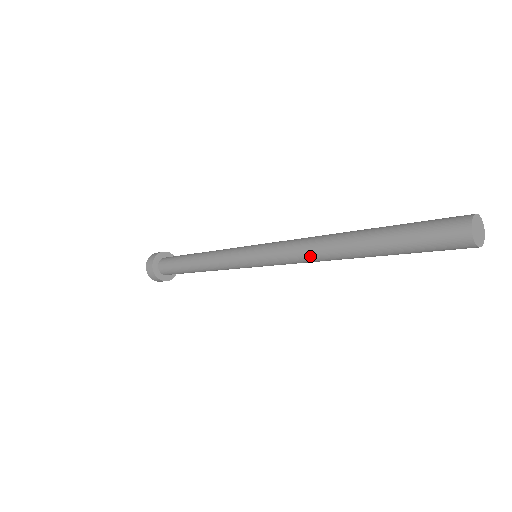
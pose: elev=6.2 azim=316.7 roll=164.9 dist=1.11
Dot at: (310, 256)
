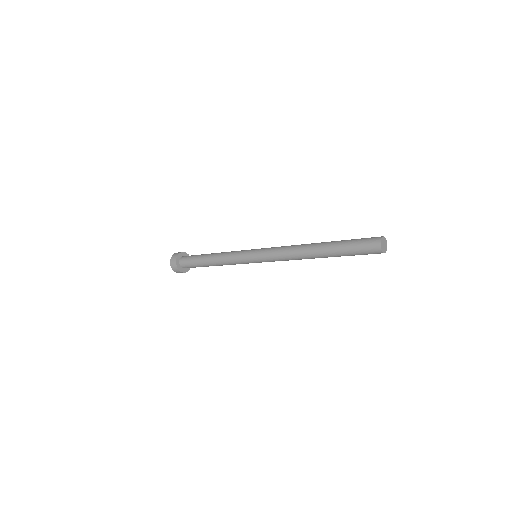
Dot at: (294, 258)
